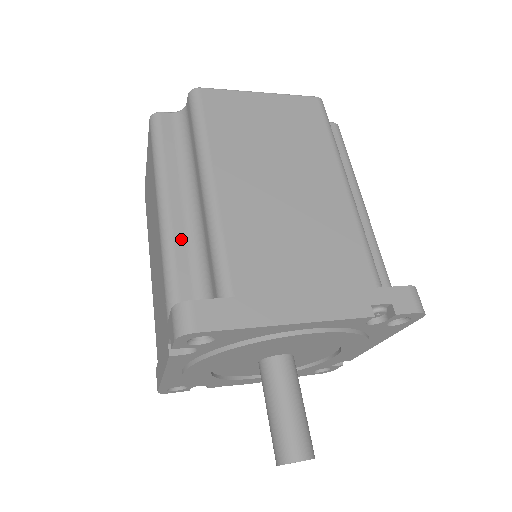
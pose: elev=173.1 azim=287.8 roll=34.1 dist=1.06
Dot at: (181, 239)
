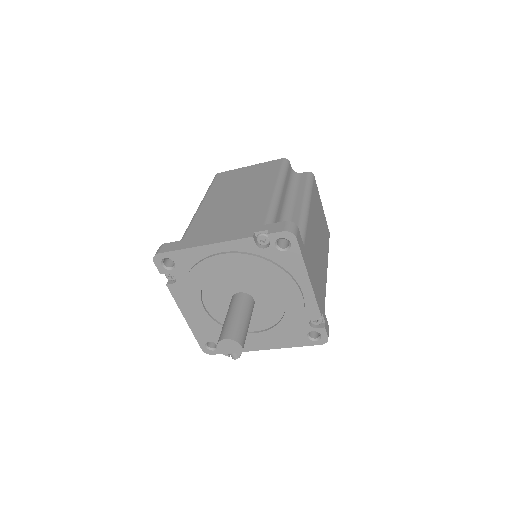
Dot at: occluded
